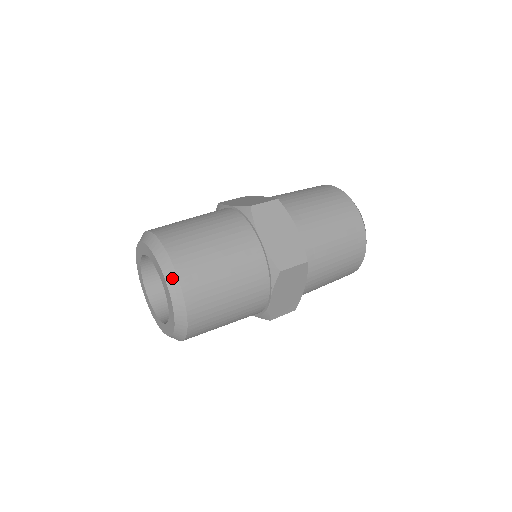
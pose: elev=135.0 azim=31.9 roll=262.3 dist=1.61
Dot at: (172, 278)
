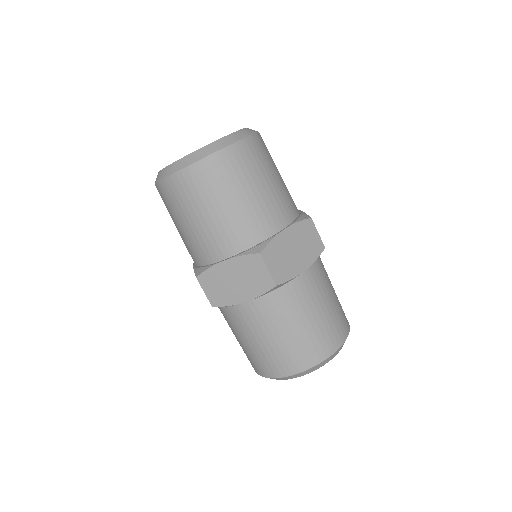
Dot at: (228, 141)
